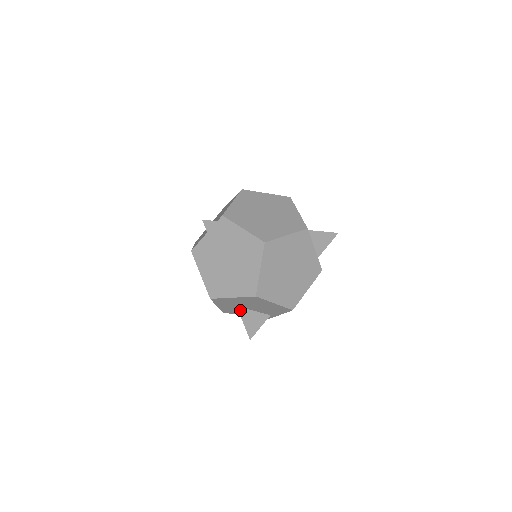
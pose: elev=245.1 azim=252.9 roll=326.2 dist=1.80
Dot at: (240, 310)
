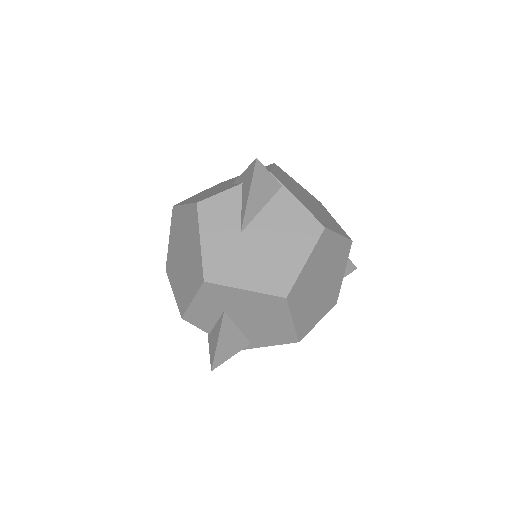
Dot at: (224, 319)
